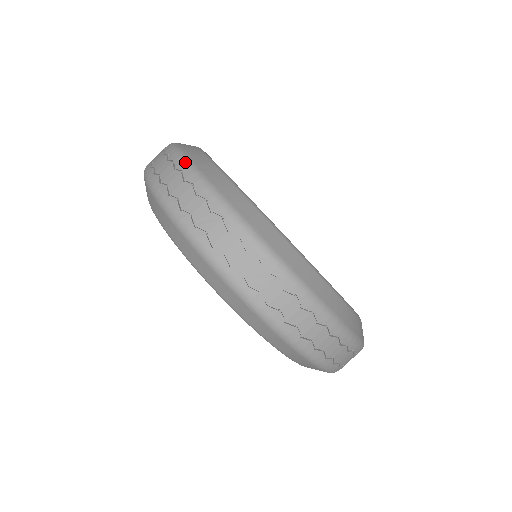
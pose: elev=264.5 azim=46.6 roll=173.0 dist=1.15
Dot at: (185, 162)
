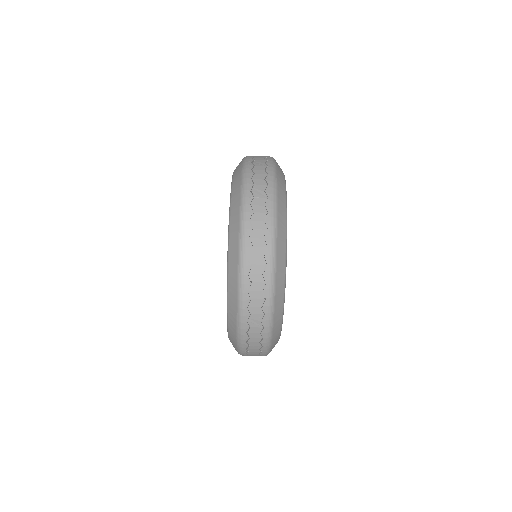
Dot at: occluded
